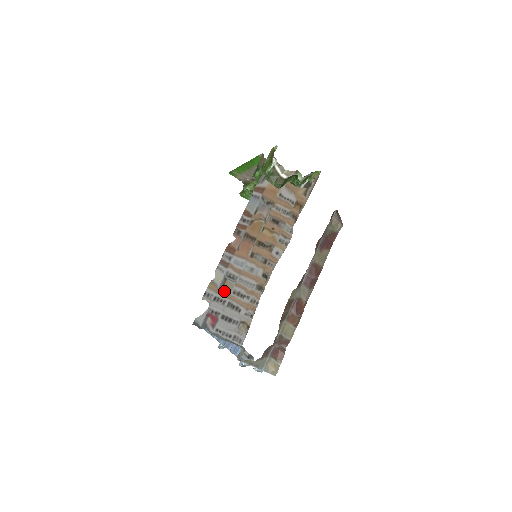
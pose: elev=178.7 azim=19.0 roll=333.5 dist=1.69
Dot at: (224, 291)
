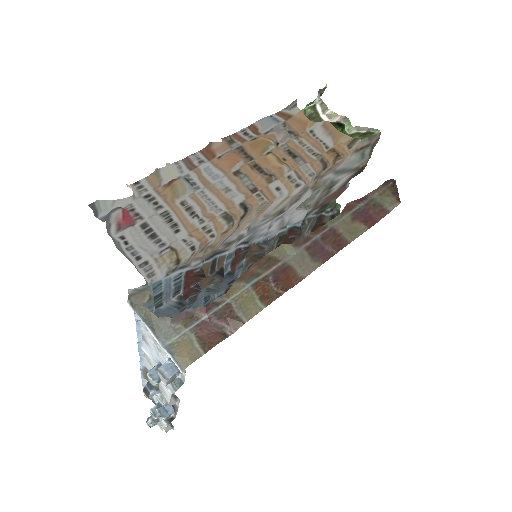
Dot at: (168, 192)
